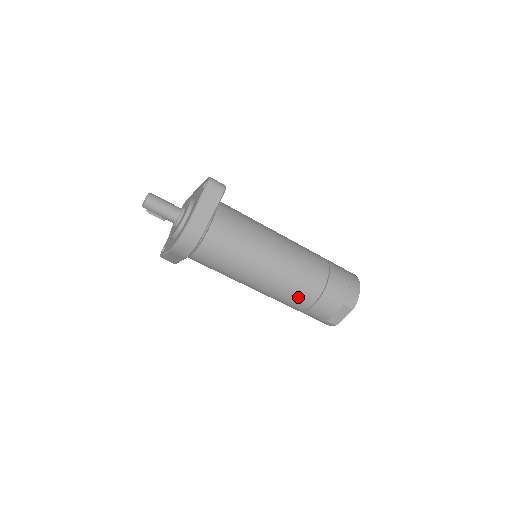
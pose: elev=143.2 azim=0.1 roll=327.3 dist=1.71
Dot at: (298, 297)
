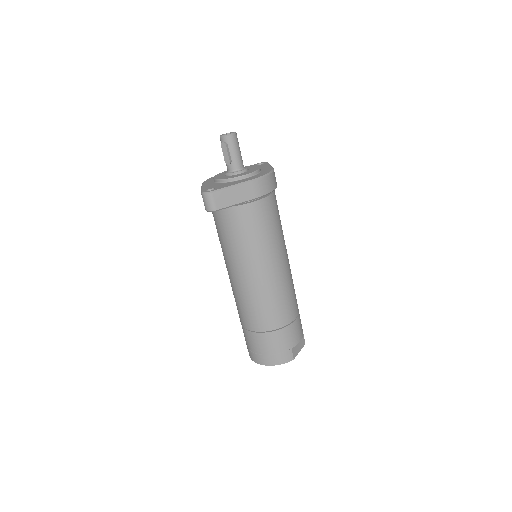
Dot at: (292, 303)
